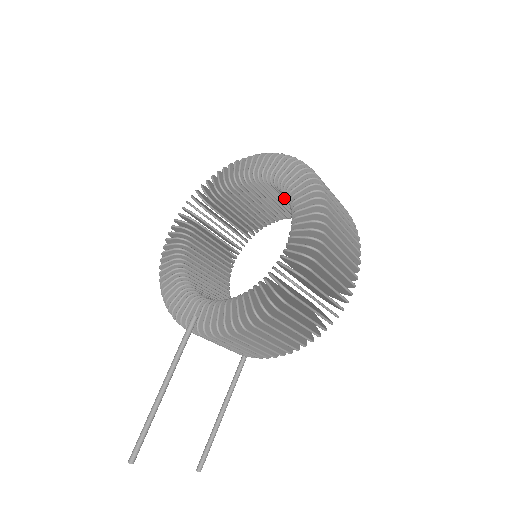
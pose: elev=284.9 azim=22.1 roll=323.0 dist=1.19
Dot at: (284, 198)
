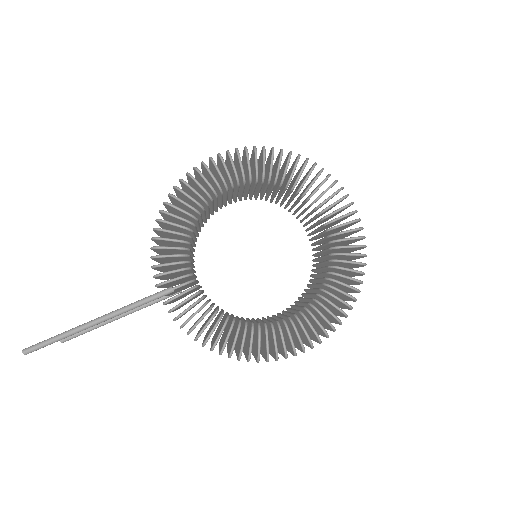
Dot at: (323, 245)
